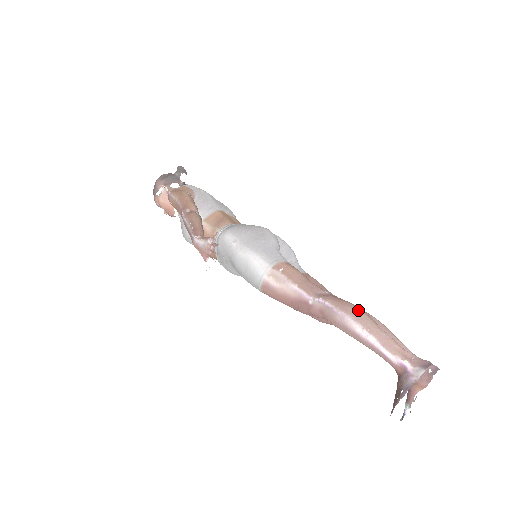
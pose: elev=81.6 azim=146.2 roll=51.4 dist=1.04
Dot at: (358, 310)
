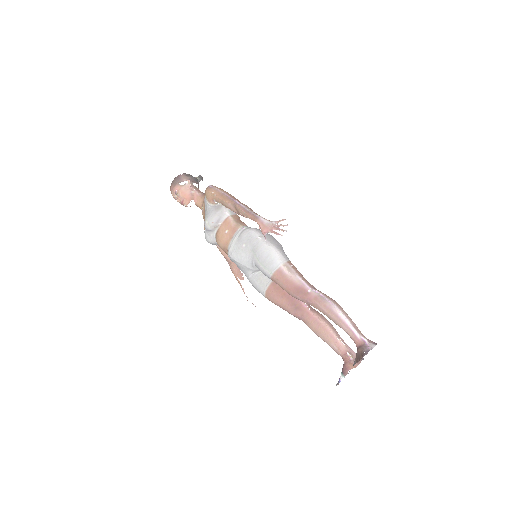
Dot at: occluded
